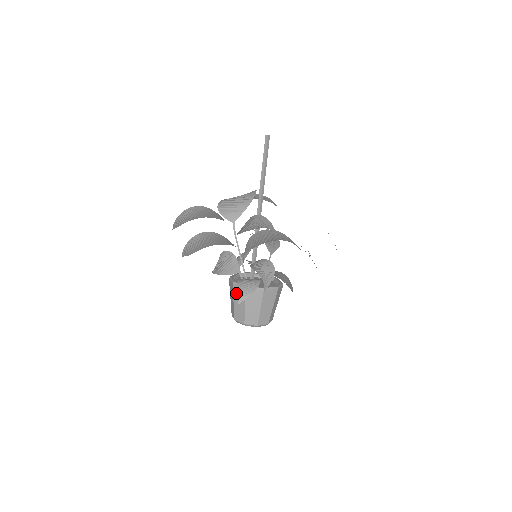
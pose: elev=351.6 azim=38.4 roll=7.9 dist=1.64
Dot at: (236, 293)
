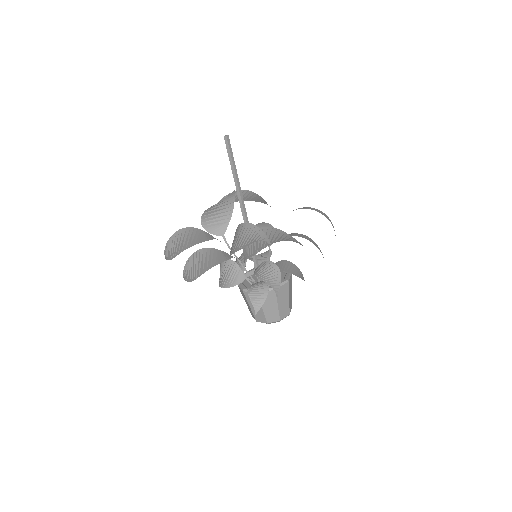
Dot at: (249, 299)
